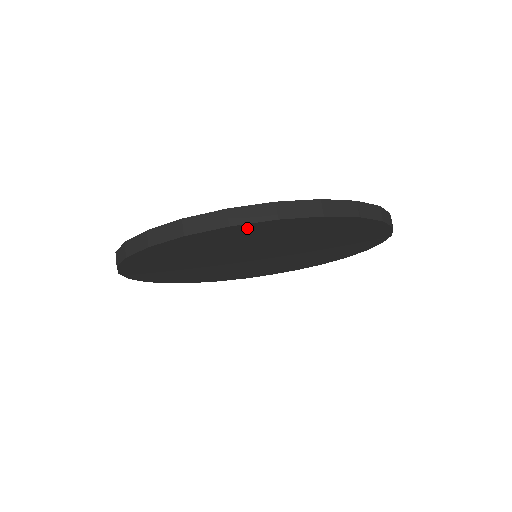
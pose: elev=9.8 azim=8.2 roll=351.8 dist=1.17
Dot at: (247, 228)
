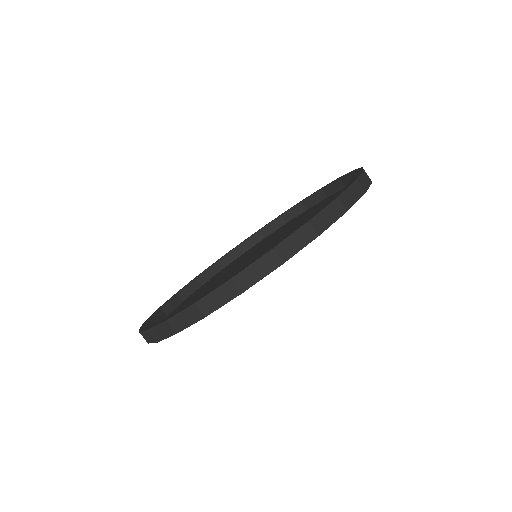
Dot at: occluded
